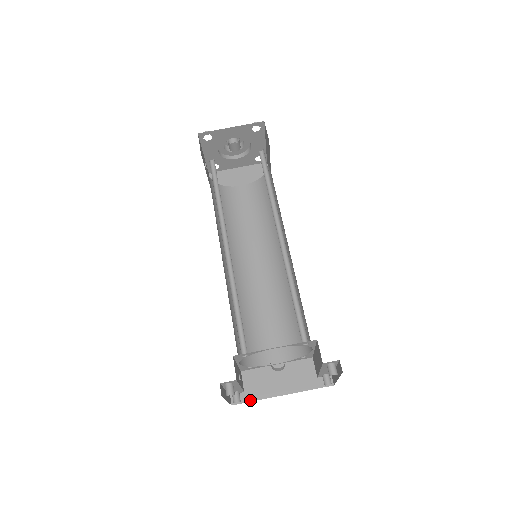
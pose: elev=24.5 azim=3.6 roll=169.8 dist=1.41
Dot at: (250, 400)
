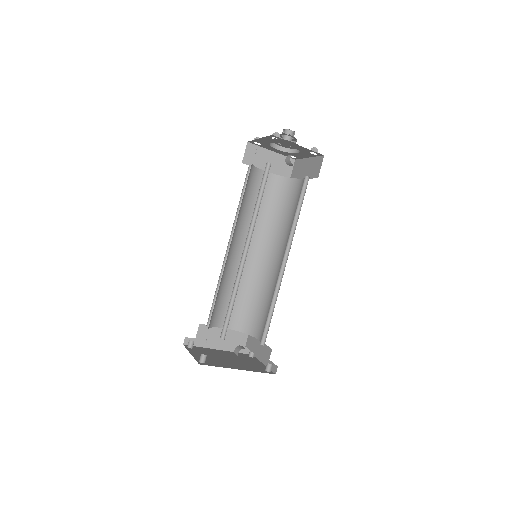
Dot at: (197, 345)
